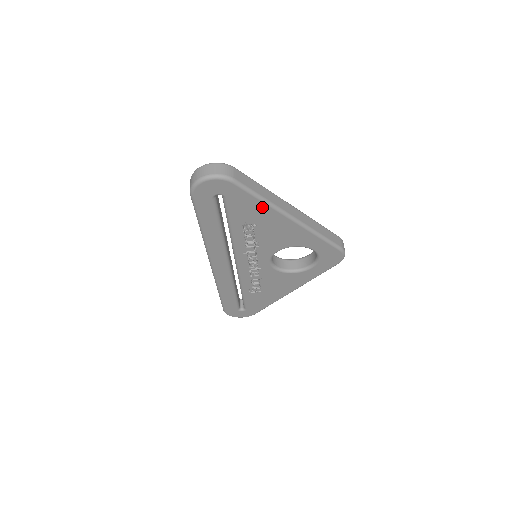
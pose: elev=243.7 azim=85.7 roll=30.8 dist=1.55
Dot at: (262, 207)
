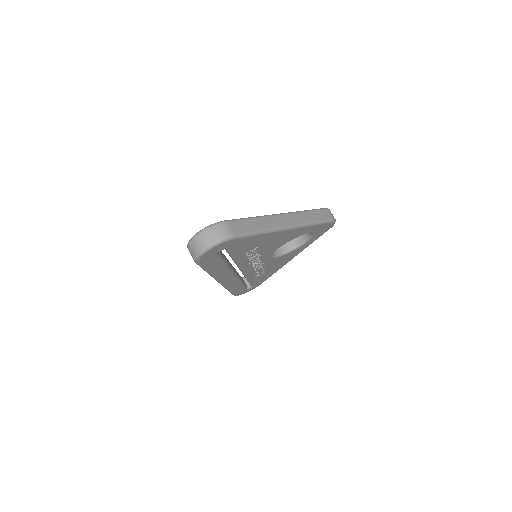
Dot at: (262, 237)
